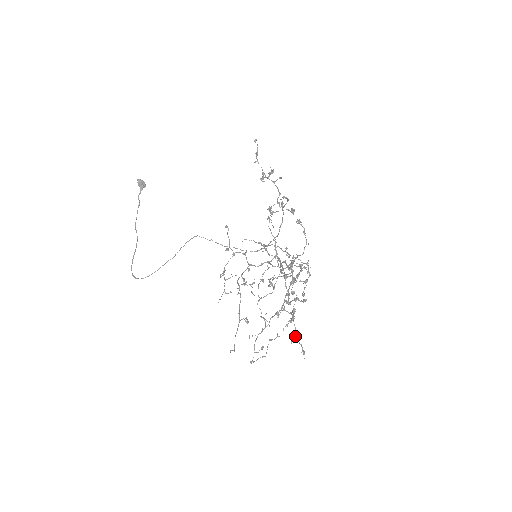
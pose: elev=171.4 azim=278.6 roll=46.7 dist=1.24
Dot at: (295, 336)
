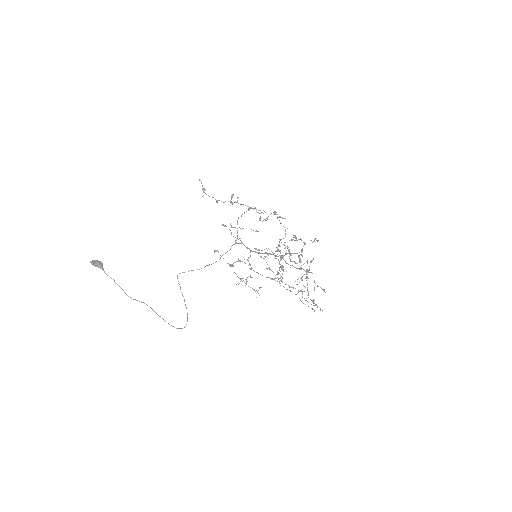
Dot at: occluded
